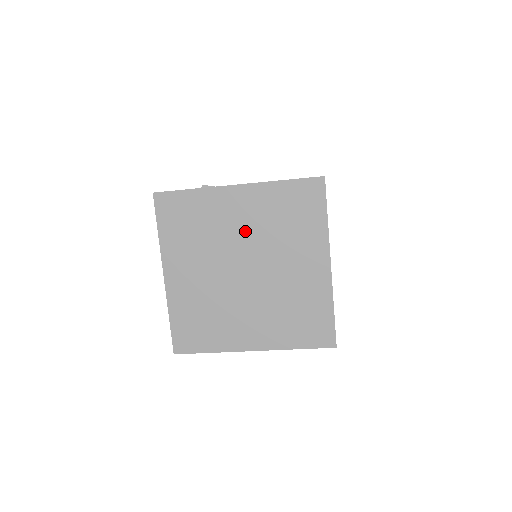
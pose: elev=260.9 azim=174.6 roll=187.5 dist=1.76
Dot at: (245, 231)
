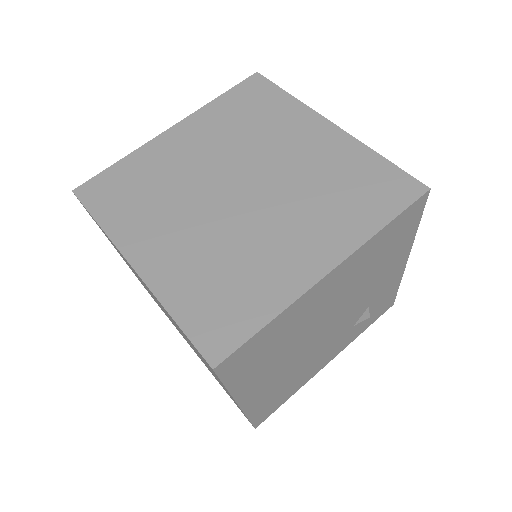
Dot at: (210, 156)
